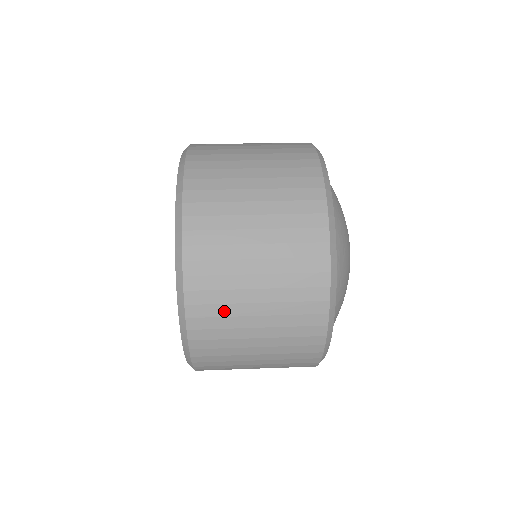
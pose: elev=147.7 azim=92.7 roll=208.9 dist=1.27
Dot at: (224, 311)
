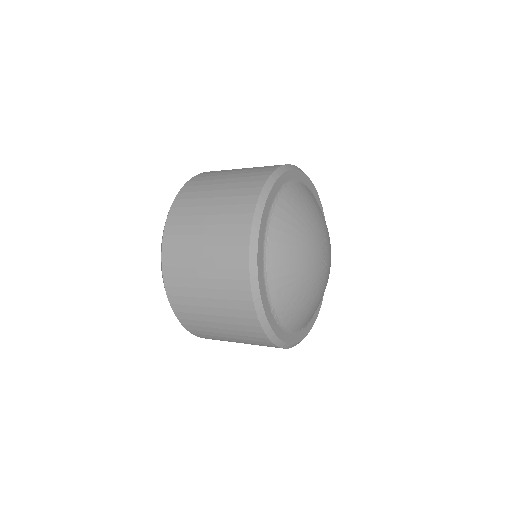
Dot at: (205, 183)
